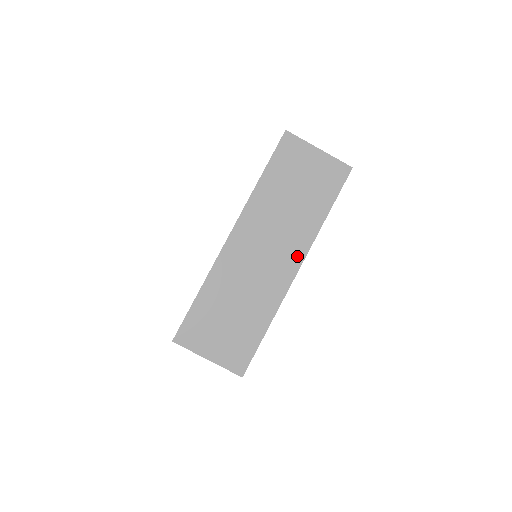
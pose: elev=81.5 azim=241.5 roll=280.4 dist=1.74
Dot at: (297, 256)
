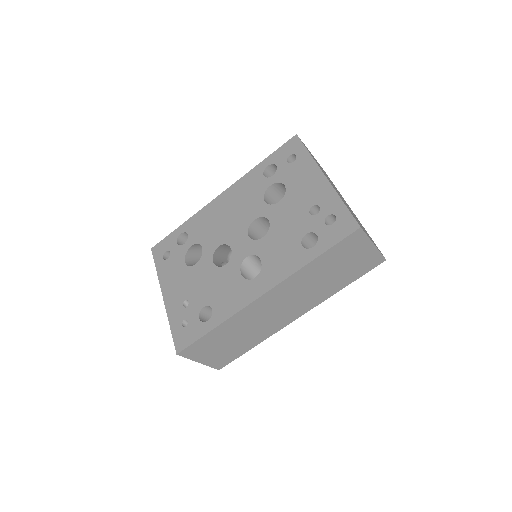
Dot at: (304, 310)
